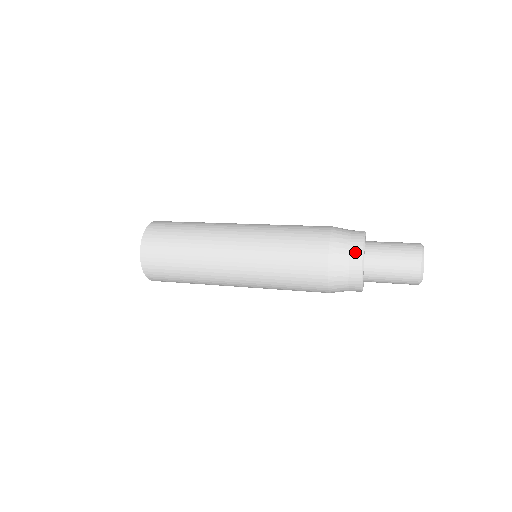
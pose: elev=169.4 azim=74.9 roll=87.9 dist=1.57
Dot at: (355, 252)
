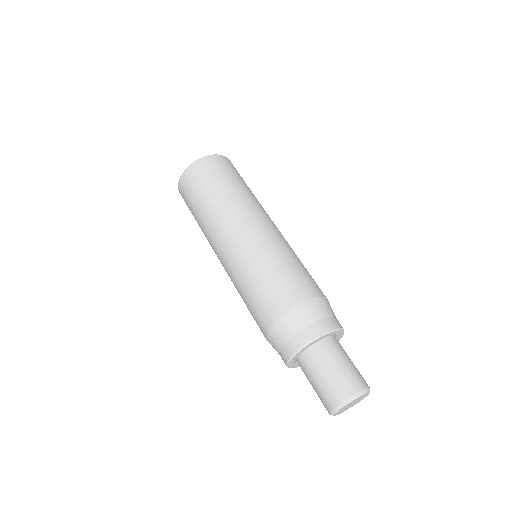
Dot at: (282, 357)
